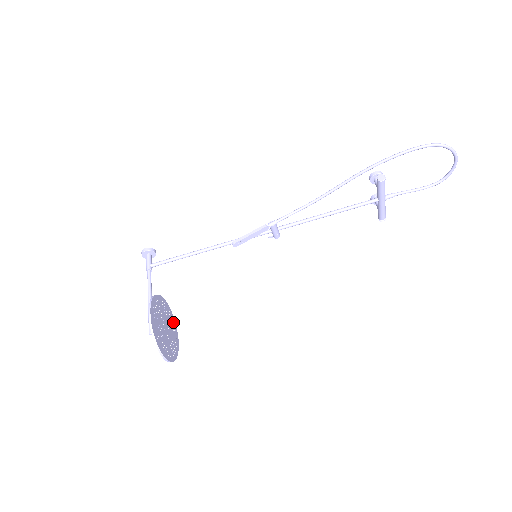
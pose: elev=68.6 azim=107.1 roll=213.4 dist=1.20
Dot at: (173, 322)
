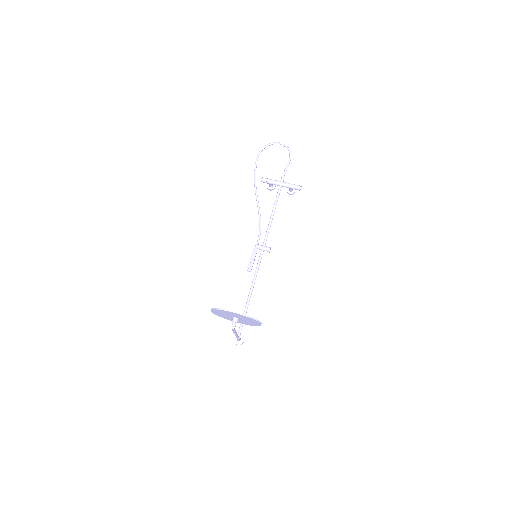
Dot at: (253, 324)
